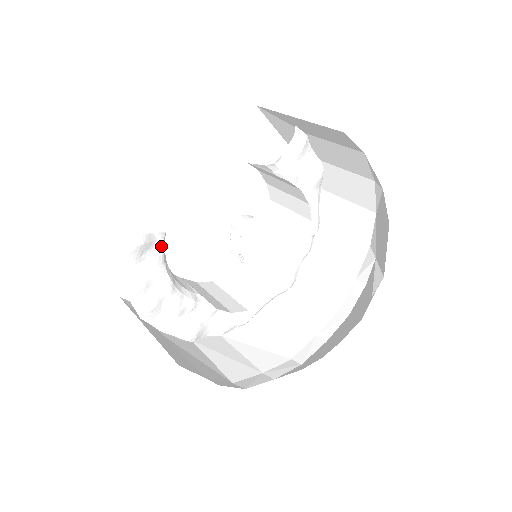
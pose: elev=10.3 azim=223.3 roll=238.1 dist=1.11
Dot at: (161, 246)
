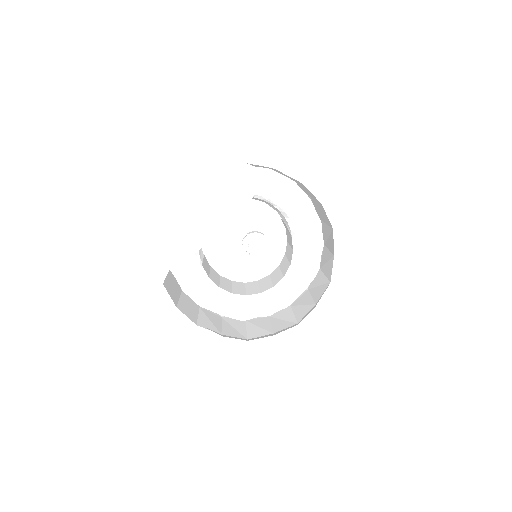
Dot at: (195, 262)
